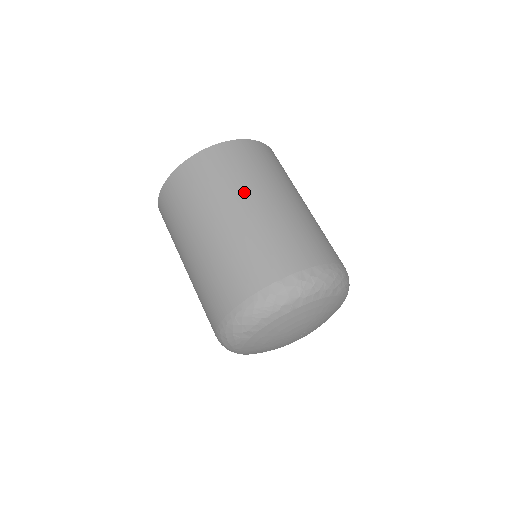
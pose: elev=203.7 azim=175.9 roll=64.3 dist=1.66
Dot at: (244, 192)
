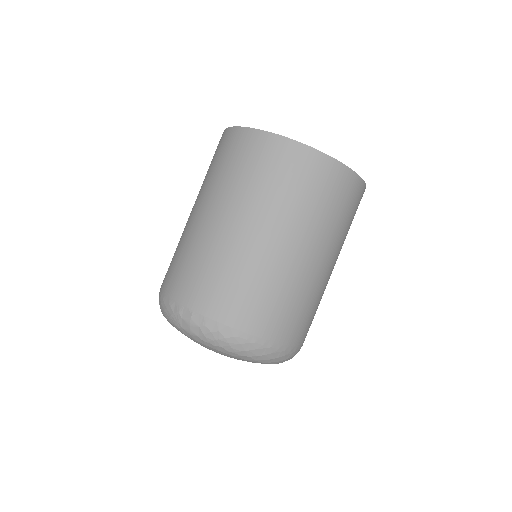
Dot at: (246, 207)
